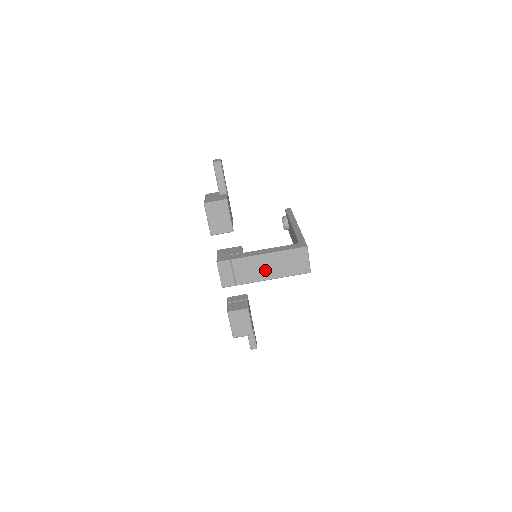
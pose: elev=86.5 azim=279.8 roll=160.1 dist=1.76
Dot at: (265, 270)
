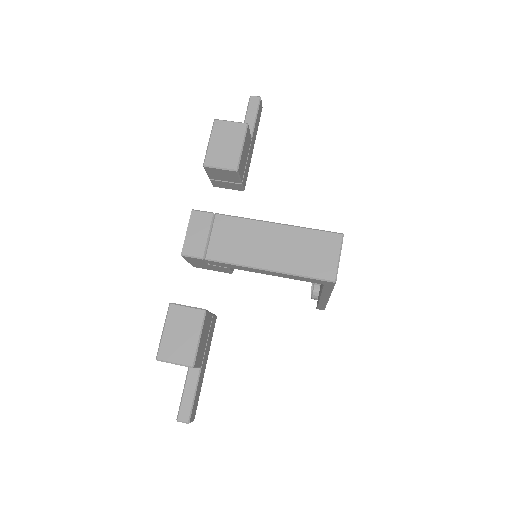
Dot at: (261, 249)
